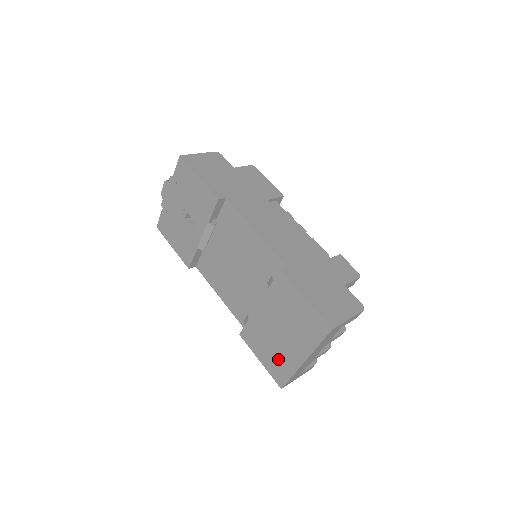
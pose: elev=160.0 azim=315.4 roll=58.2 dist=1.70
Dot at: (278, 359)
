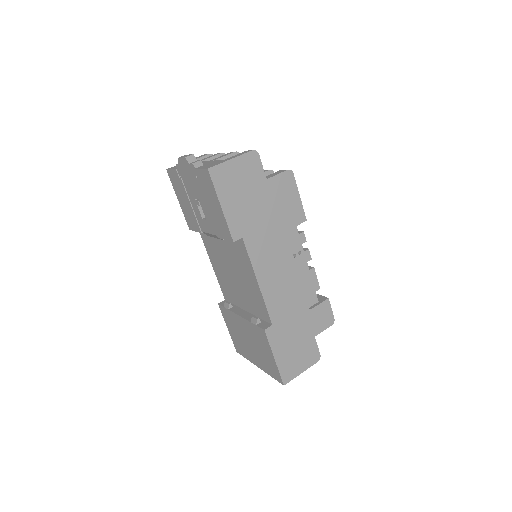
Dot at: (241, 344)
